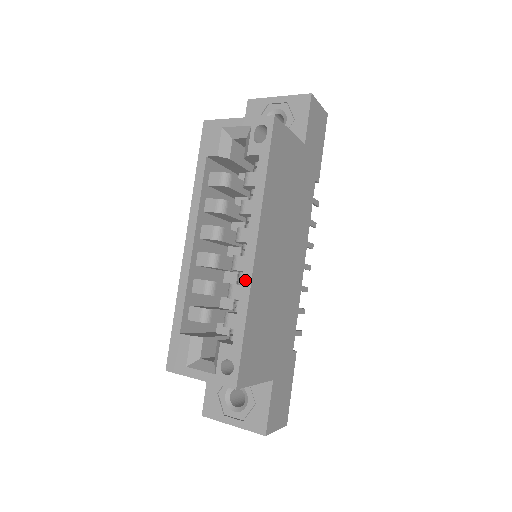
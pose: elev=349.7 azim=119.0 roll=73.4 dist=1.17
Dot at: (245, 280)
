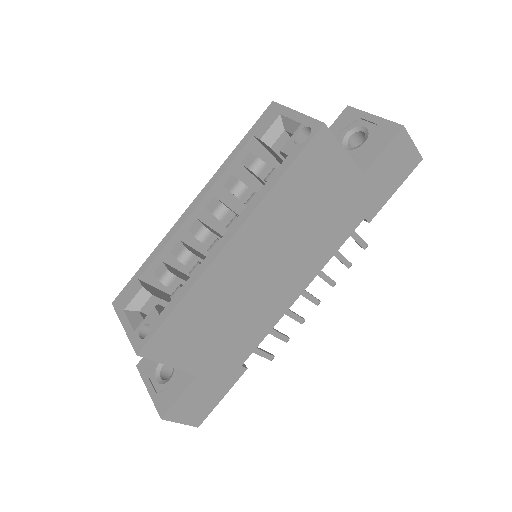
Dot at: (203, 264)
